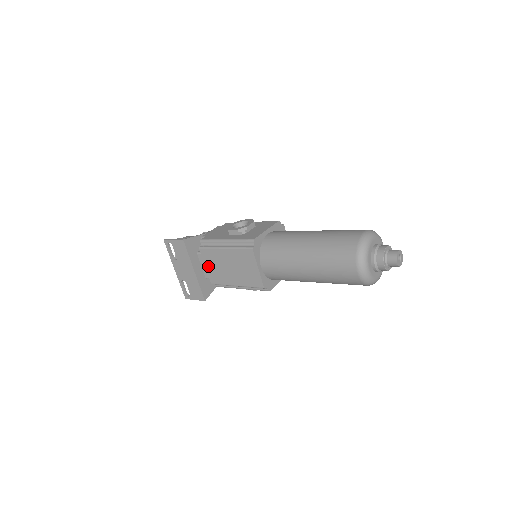
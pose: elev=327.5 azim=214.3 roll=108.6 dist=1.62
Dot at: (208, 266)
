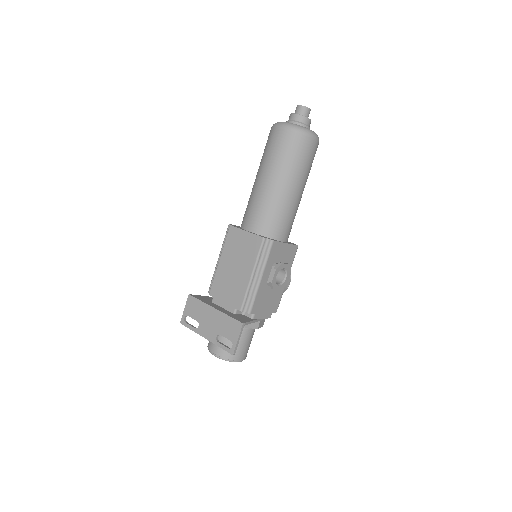
Dot at: (225, 298)
